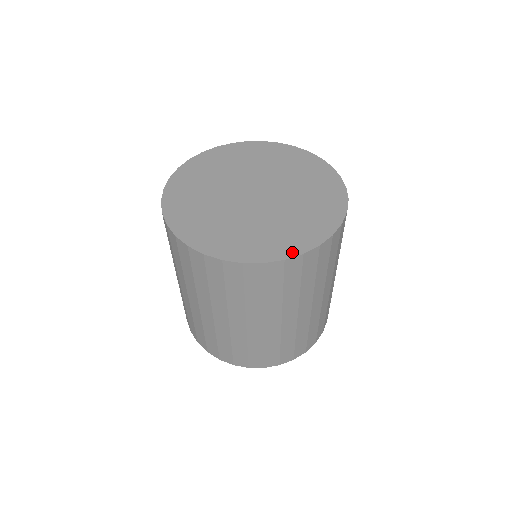
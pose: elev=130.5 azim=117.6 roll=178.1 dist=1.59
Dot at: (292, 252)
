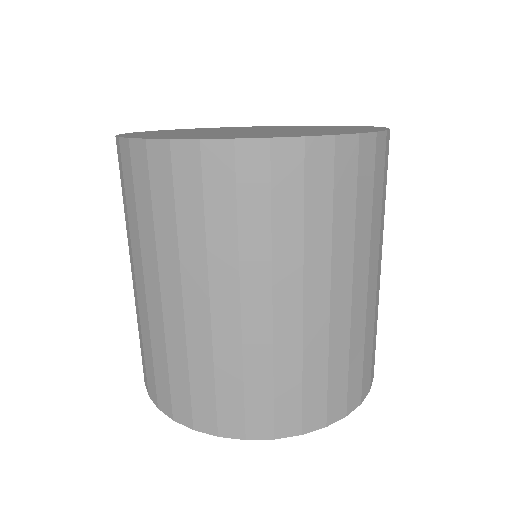
Dot at: (221, 137)
